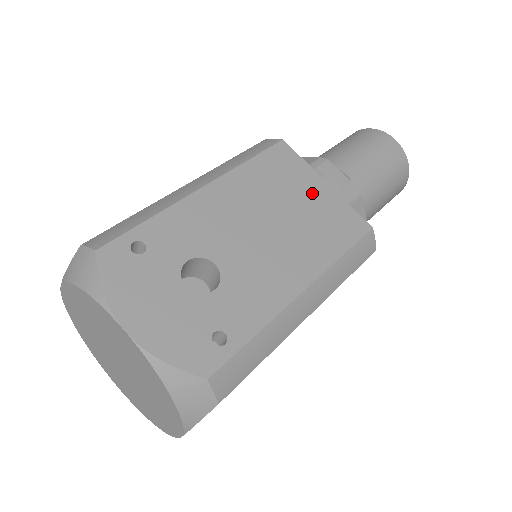
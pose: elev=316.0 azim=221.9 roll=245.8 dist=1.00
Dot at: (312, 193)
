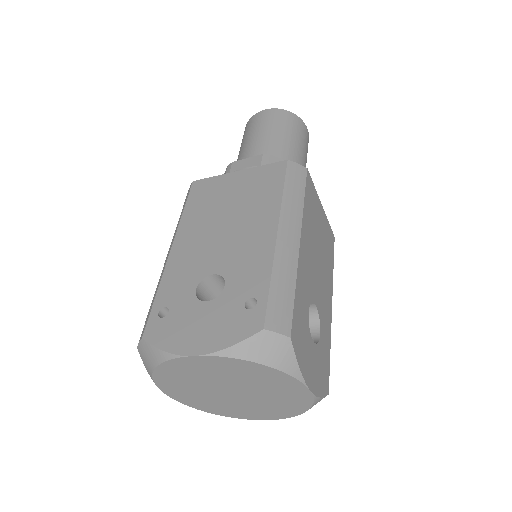
Dot at: (234, 185)
